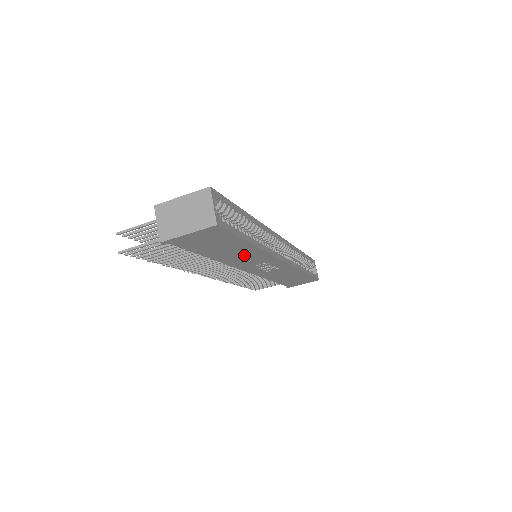
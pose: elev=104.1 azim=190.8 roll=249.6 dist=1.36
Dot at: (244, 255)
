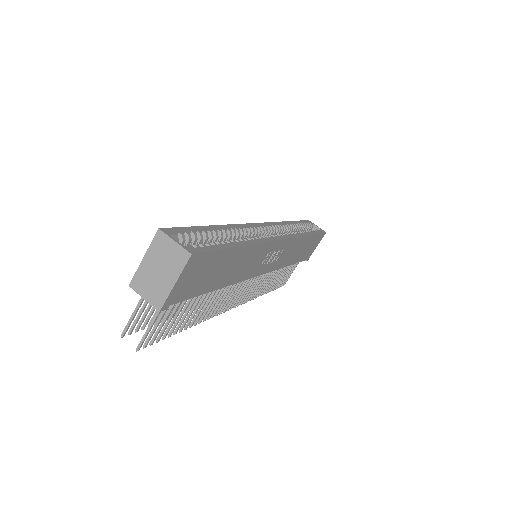
Dot at: (243, 262)
